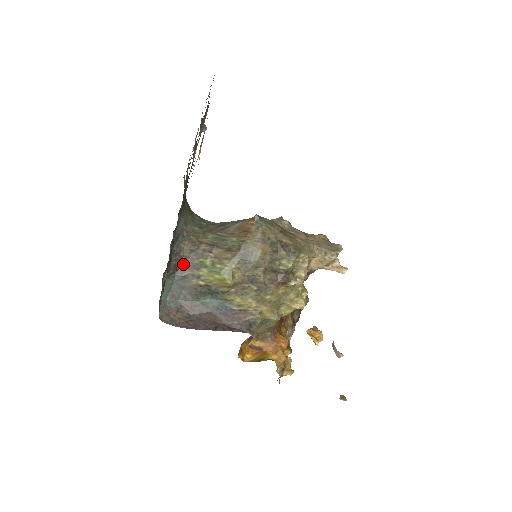
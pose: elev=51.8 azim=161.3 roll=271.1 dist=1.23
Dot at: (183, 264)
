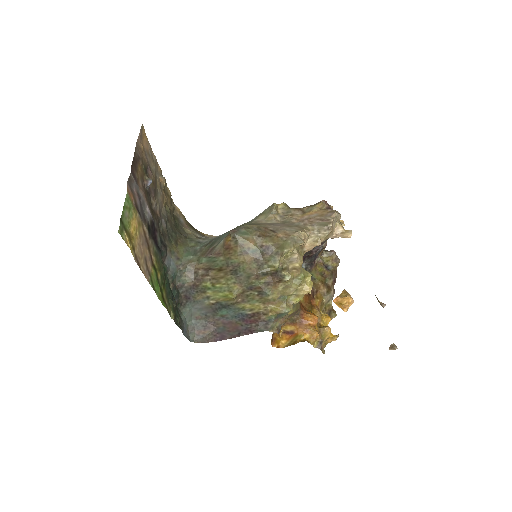
Dot at: (191, 292)
